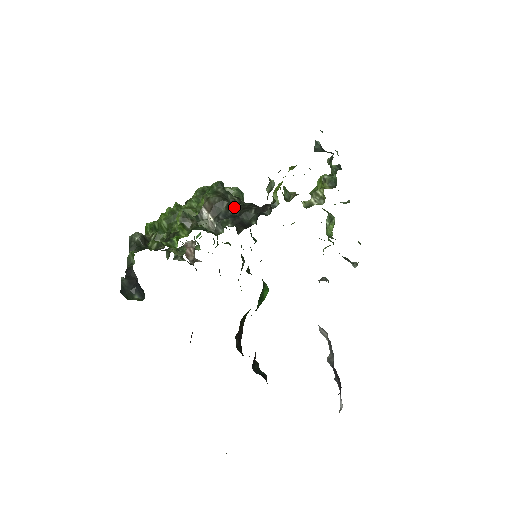
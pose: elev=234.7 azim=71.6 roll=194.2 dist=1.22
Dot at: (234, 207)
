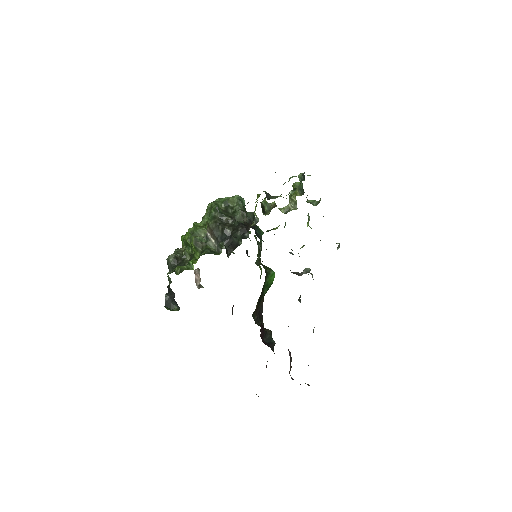
Dot at: (226, 230)
